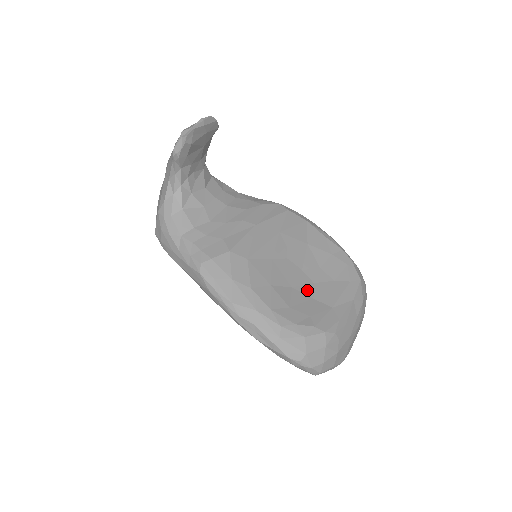
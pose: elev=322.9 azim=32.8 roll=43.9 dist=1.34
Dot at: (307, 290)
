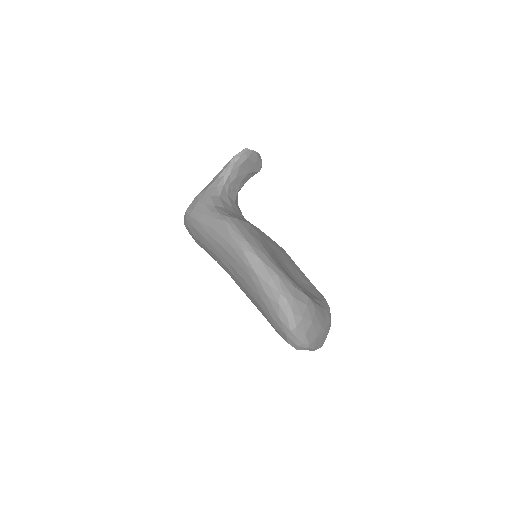
Dot at: (294, 280)
